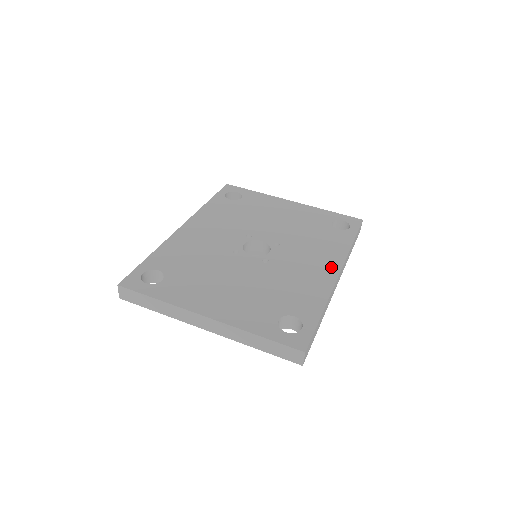
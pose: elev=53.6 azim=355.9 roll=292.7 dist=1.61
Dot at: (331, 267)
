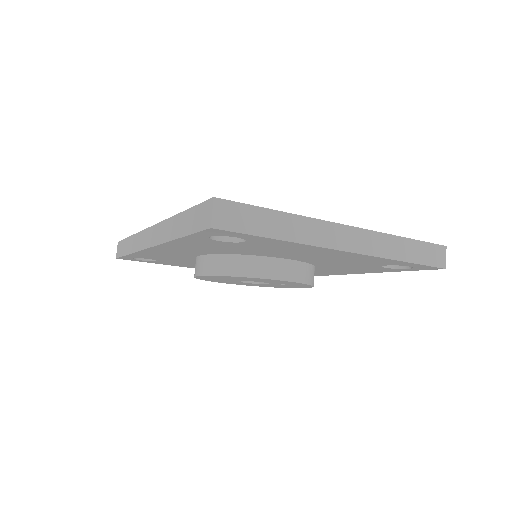
Dot at: occluded
